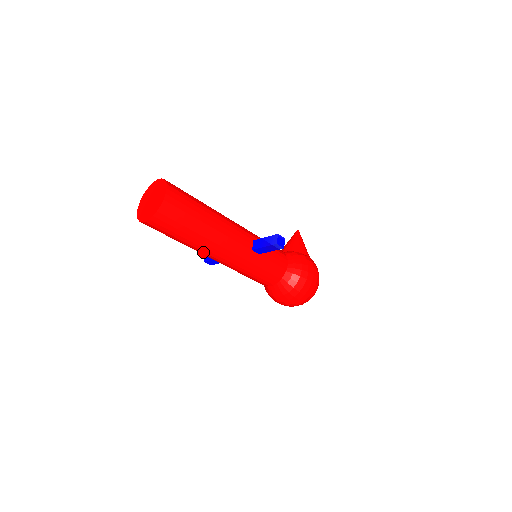
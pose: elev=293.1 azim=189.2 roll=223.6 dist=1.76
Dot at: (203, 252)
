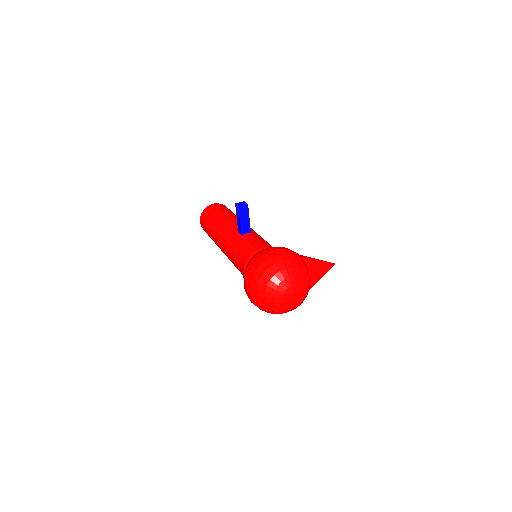
Dot at: (216, 241)
